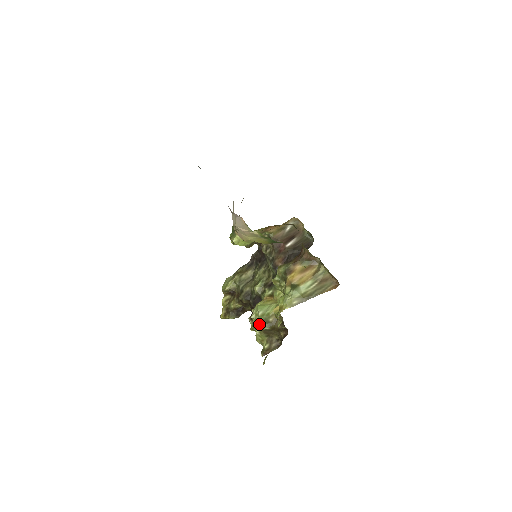
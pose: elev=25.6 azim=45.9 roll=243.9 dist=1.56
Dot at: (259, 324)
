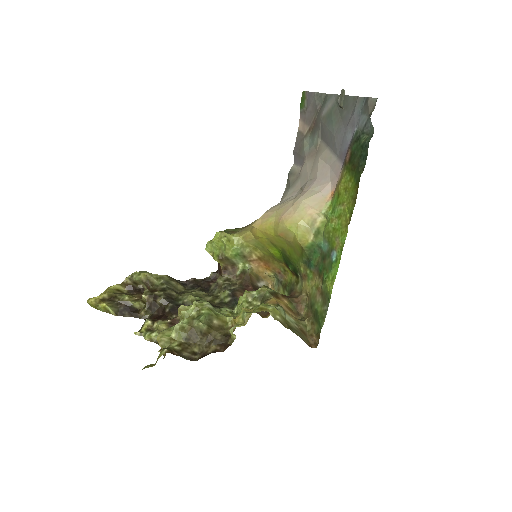
Dot at: (194, 316)
